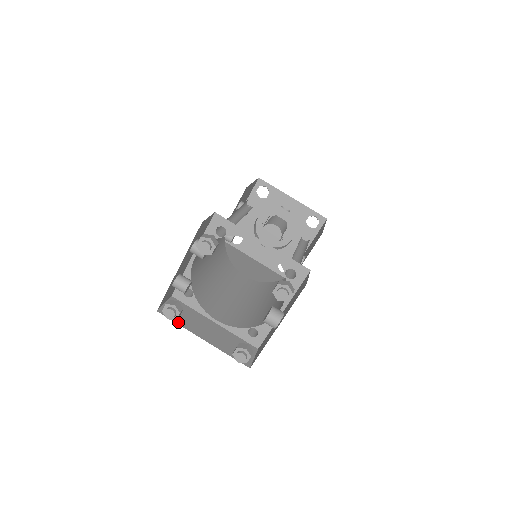
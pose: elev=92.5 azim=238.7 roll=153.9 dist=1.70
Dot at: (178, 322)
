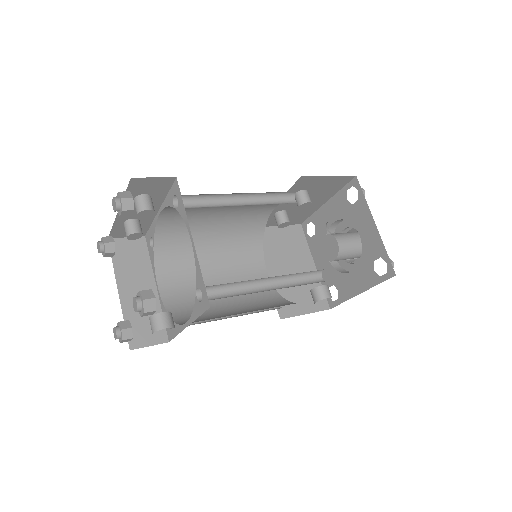
Dot at: (115, 261)
